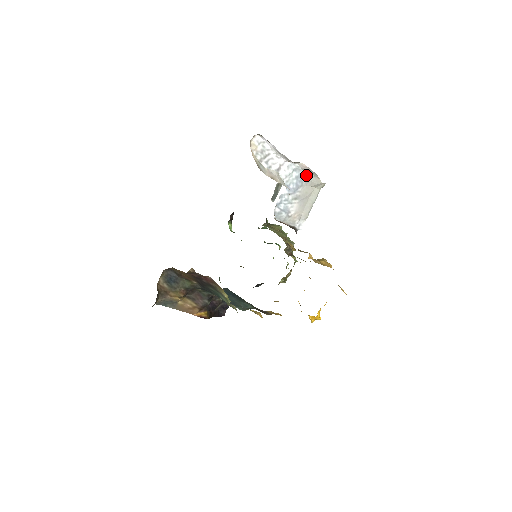
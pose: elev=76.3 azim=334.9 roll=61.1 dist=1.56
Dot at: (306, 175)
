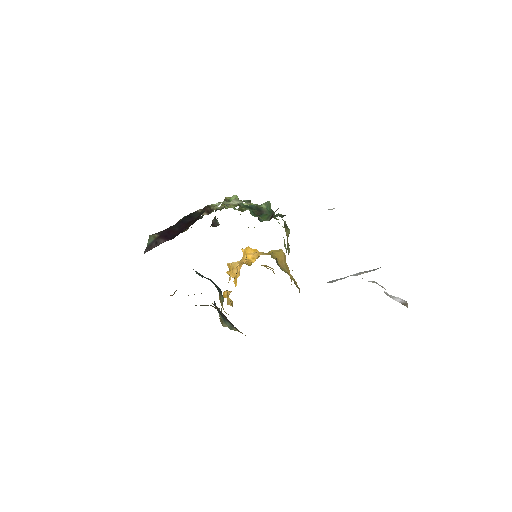
Dot at: occluded
